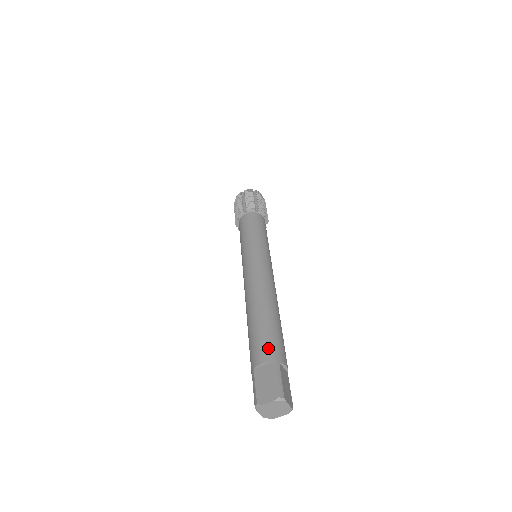
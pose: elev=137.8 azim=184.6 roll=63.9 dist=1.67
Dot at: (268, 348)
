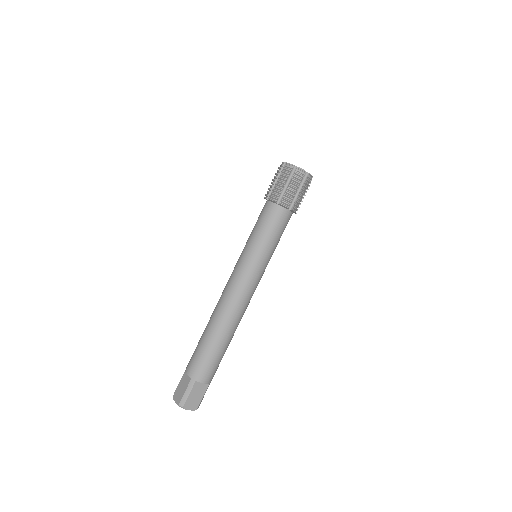
Dot at: (214, 373)
